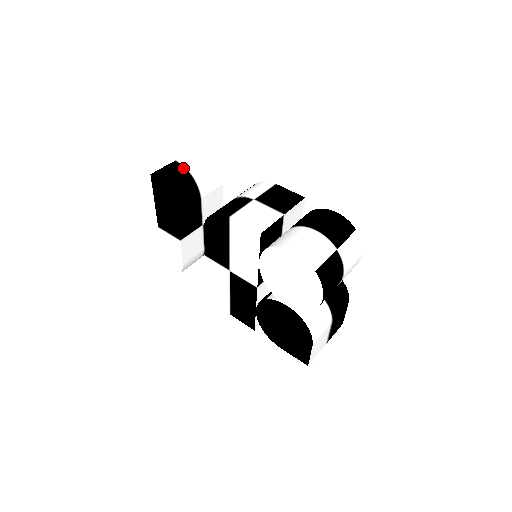
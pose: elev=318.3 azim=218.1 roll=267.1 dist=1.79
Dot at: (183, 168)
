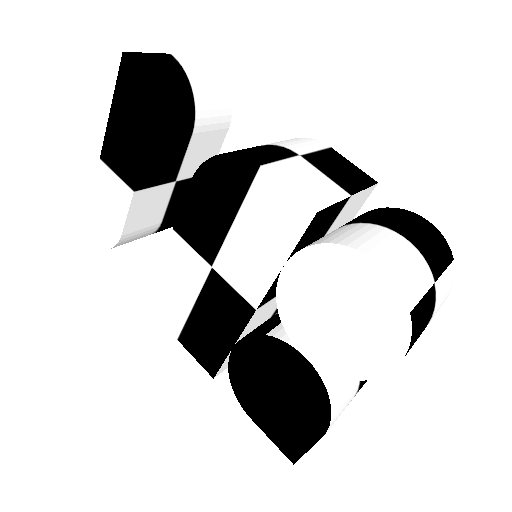
Dot at: (181, 69)
